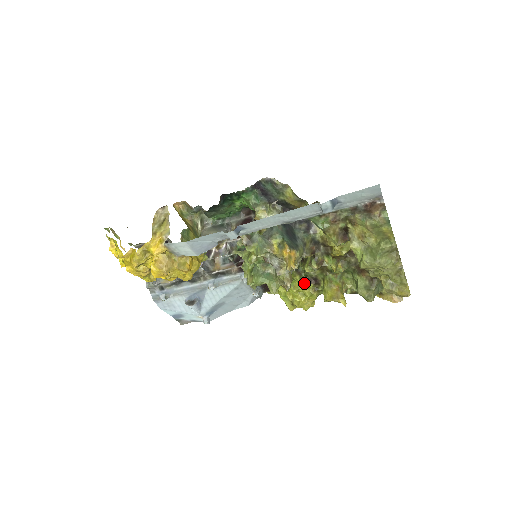
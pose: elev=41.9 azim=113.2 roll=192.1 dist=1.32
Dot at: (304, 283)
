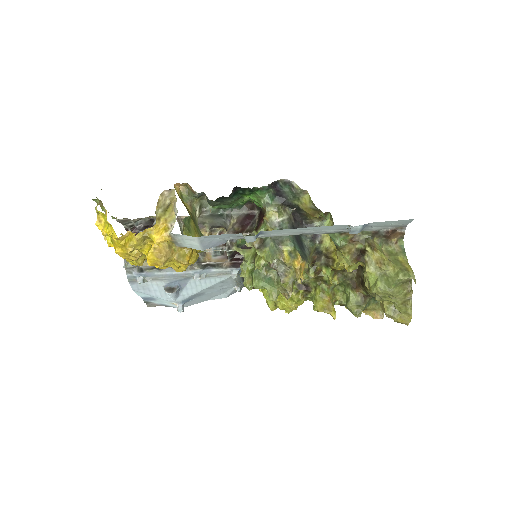
Dot at: (295, 288)
